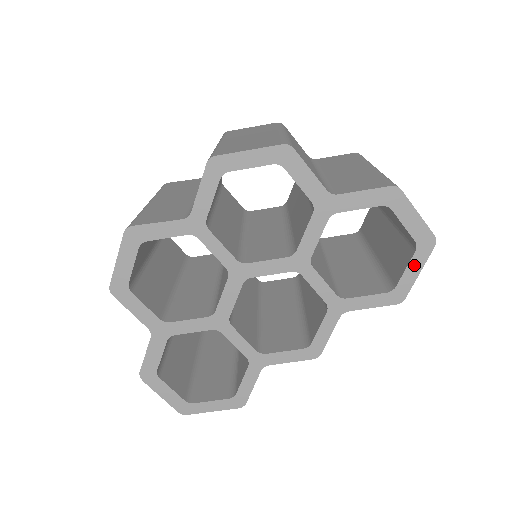
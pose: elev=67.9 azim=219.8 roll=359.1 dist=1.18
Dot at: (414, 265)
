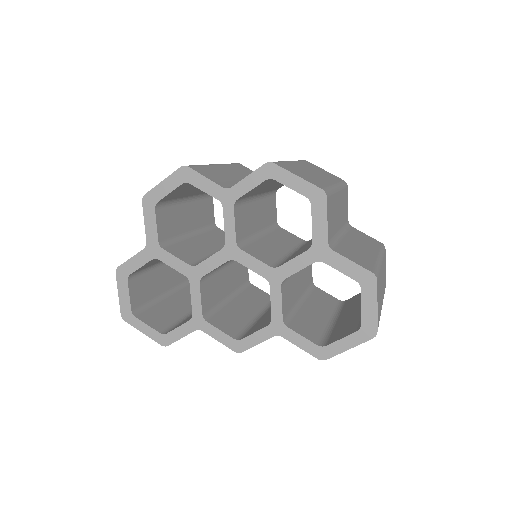
Dot at: (349, 340)
